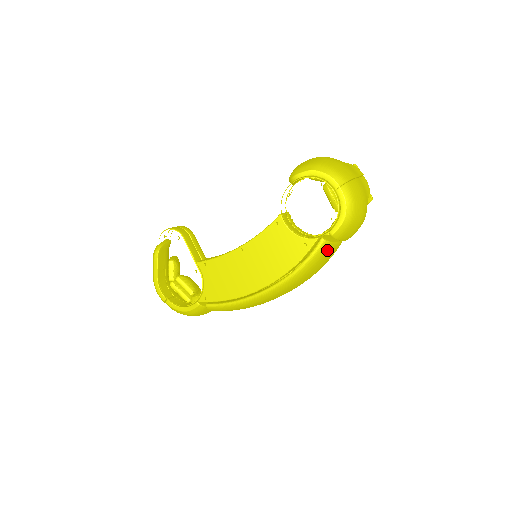
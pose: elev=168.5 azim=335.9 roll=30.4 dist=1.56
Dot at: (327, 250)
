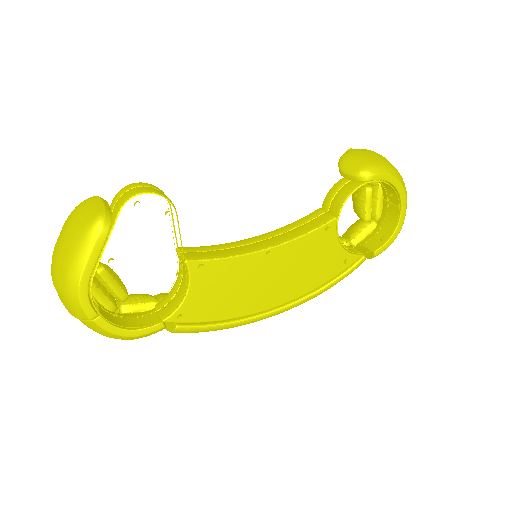
Dot at: occluded
